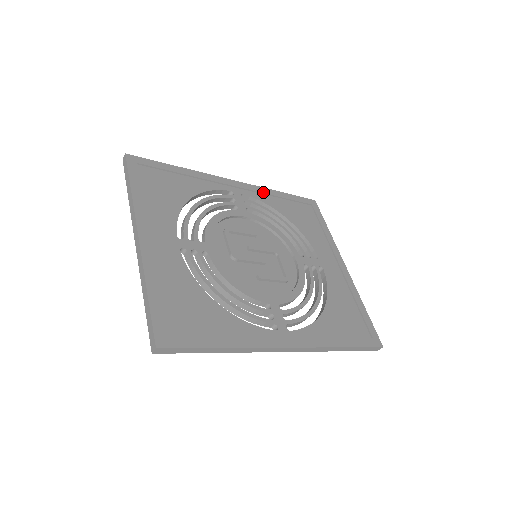
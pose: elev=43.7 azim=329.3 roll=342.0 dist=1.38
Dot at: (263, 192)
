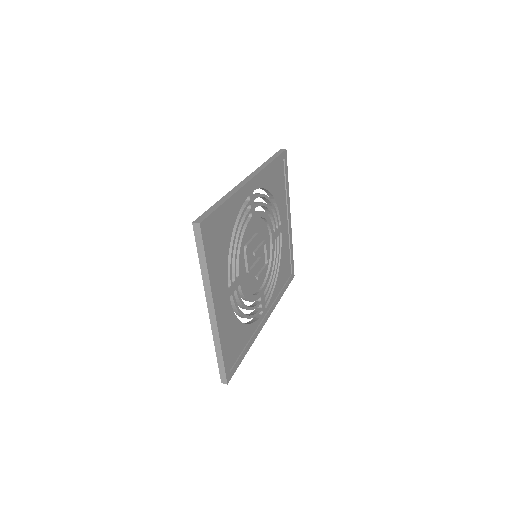
Dot at: (264, 175)
